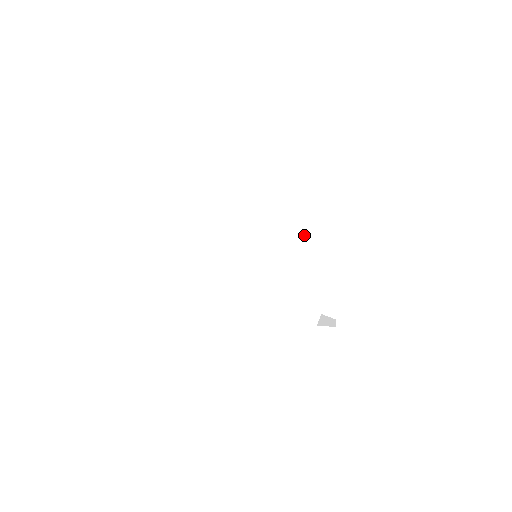
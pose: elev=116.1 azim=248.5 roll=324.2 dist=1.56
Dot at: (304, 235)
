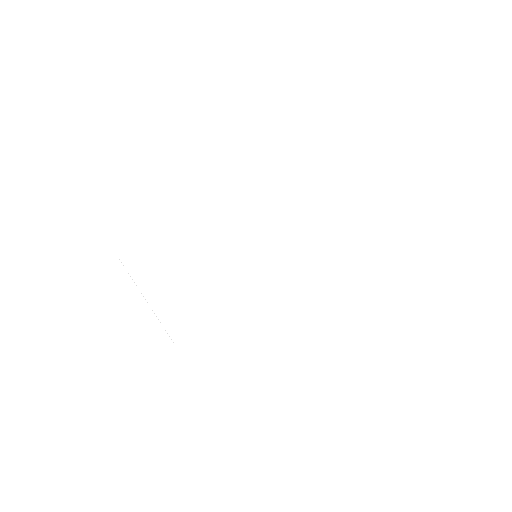
Dot at: (328, 242)
